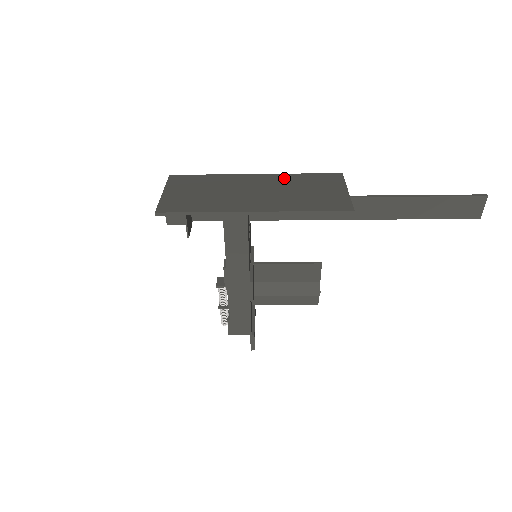
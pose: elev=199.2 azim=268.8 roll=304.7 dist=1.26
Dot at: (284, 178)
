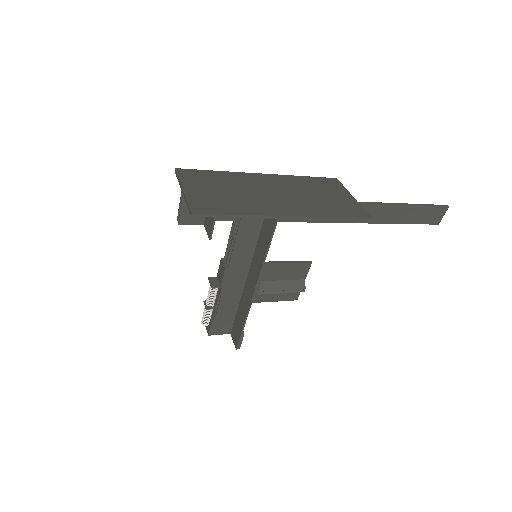
Dot at: (292, 180)
